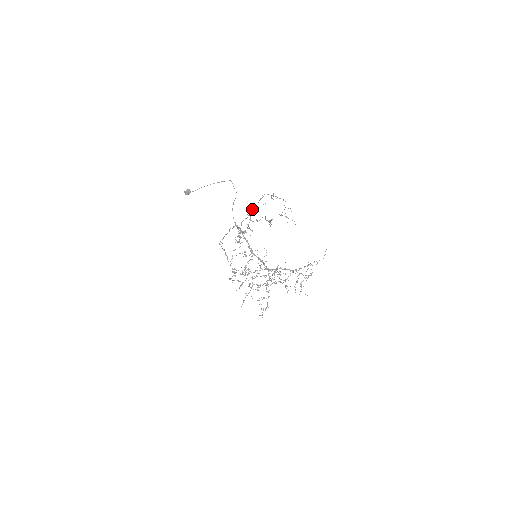
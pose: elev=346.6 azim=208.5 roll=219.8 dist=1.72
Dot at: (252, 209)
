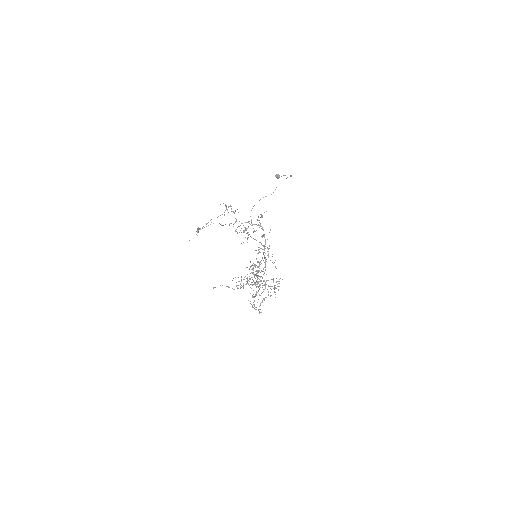
Dot at: occluded
